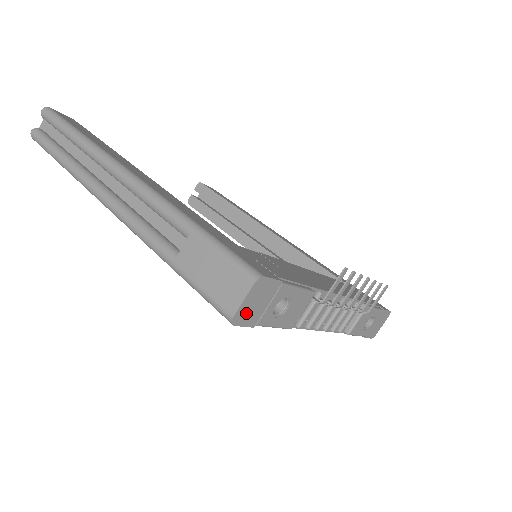
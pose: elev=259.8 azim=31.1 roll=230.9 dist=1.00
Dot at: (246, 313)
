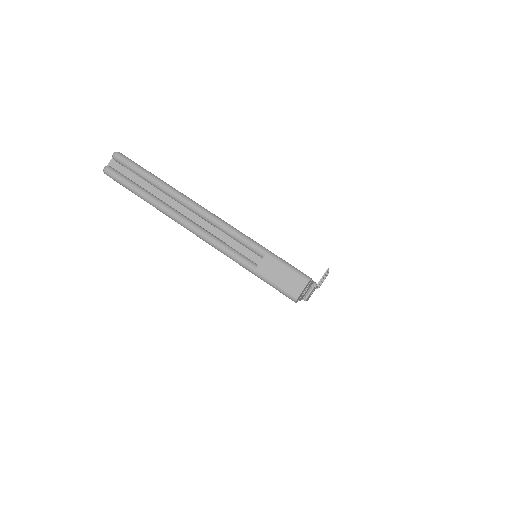
Dot at: occluded
